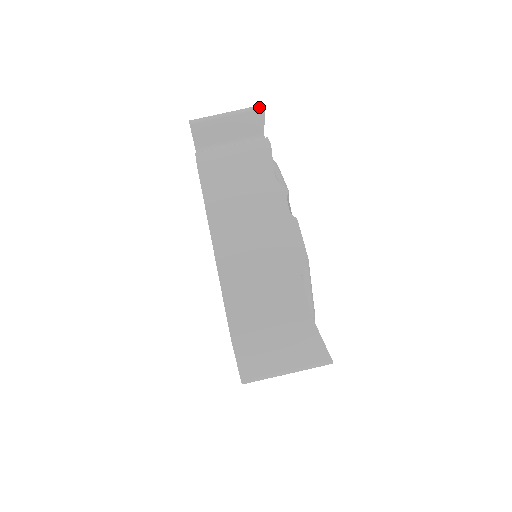
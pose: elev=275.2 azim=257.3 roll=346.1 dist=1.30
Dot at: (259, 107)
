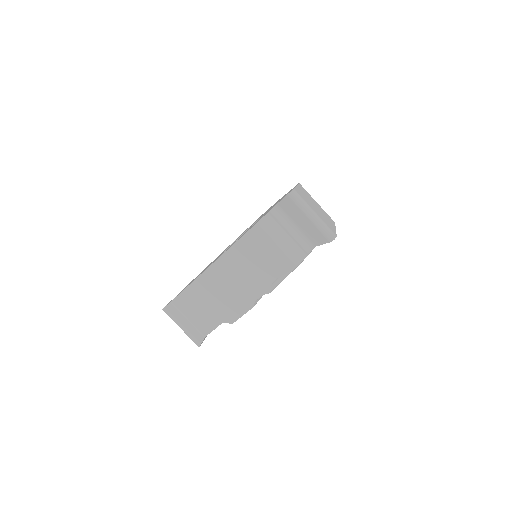
Dot at: (330, 237)
